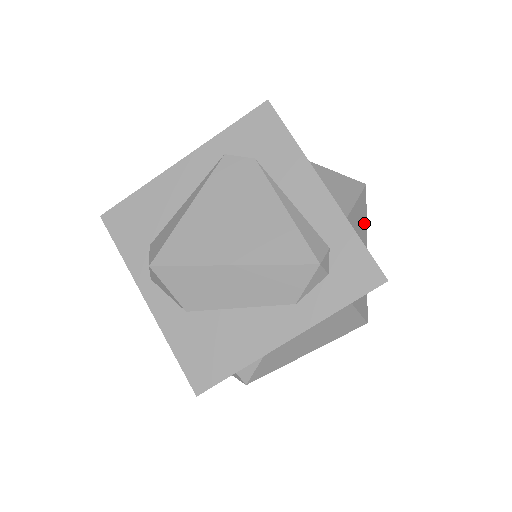
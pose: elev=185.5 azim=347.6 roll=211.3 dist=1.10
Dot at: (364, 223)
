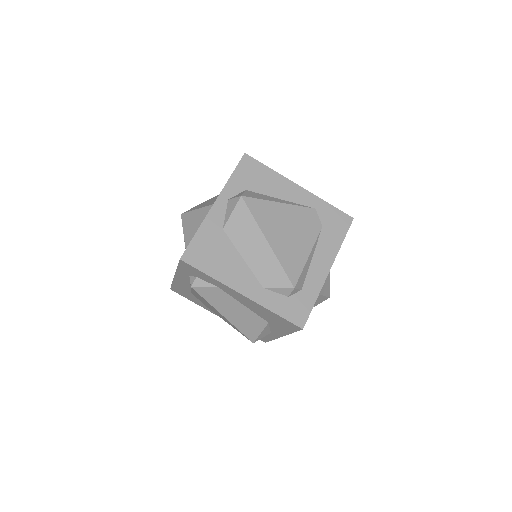
Dot at: occluded
